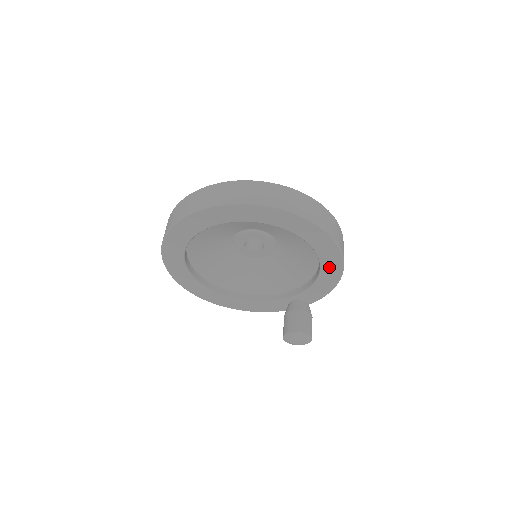
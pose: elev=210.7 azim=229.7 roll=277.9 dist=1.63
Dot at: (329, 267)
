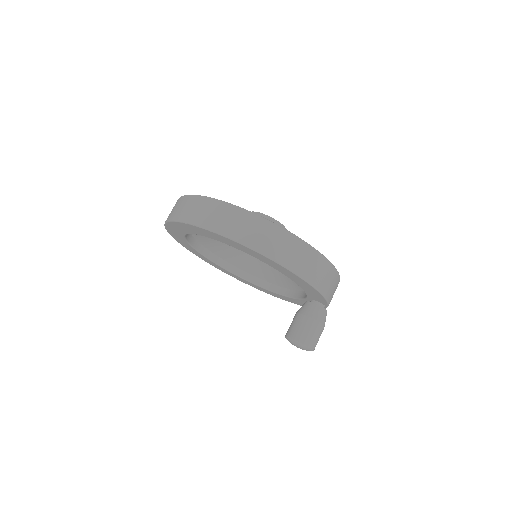
Dot at: (284, 272)
